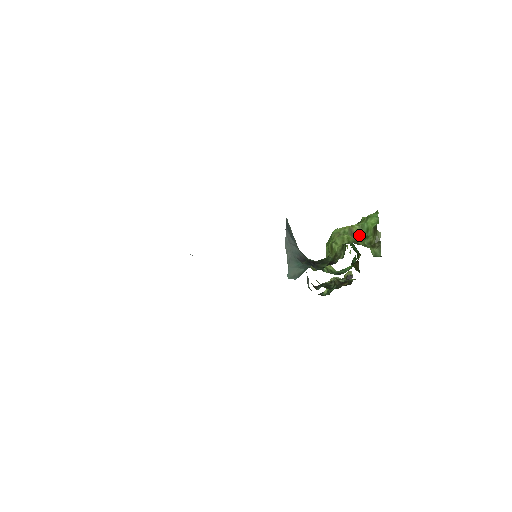
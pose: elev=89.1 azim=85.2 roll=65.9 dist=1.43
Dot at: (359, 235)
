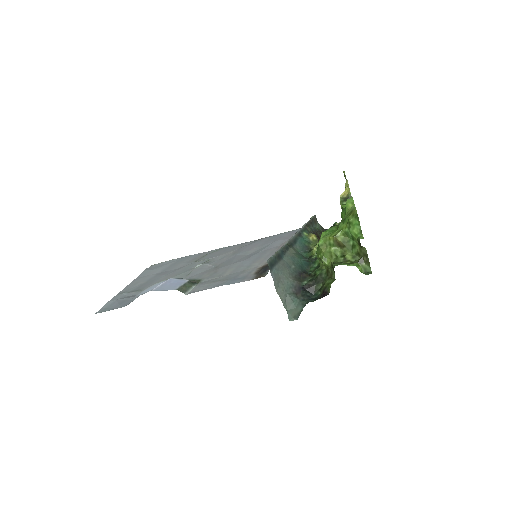
Dot at: (345, 244)
